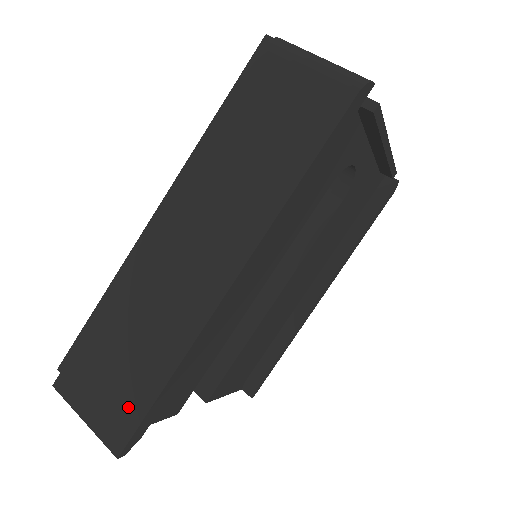
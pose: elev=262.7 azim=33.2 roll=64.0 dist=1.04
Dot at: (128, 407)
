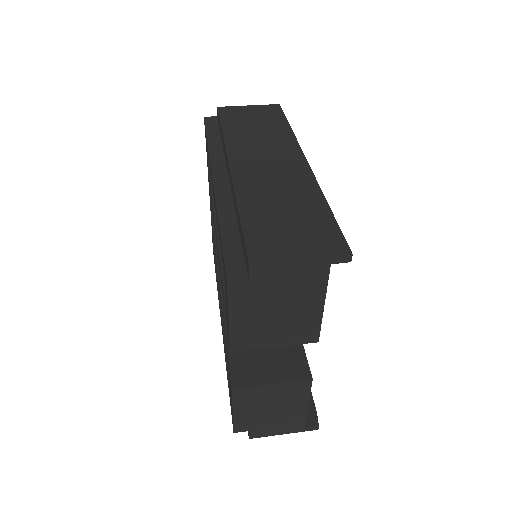
Dot at: (322, 229)
